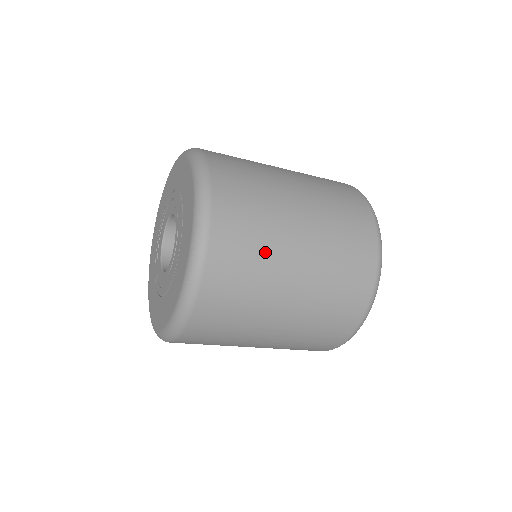
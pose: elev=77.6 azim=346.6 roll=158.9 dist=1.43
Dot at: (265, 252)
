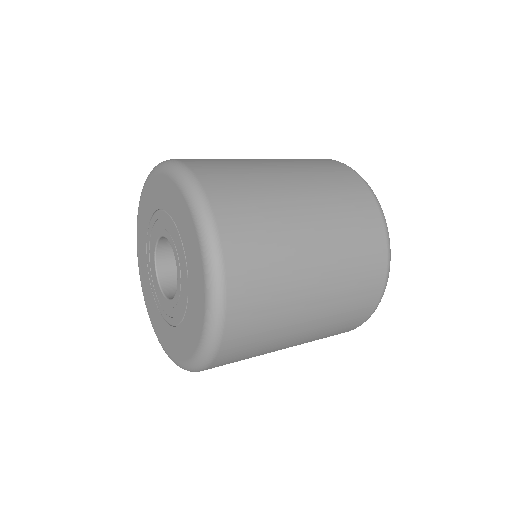
Dot at: (280, 308)
